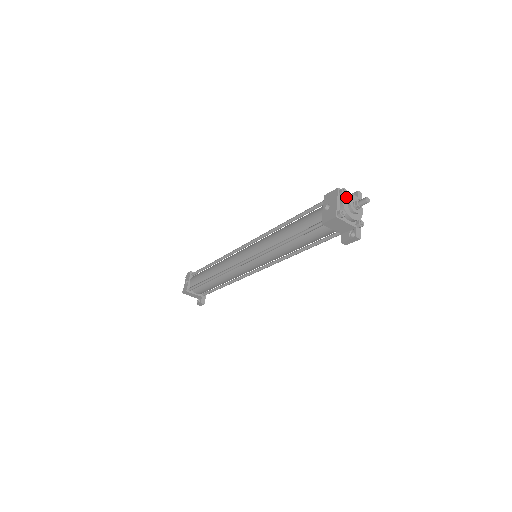
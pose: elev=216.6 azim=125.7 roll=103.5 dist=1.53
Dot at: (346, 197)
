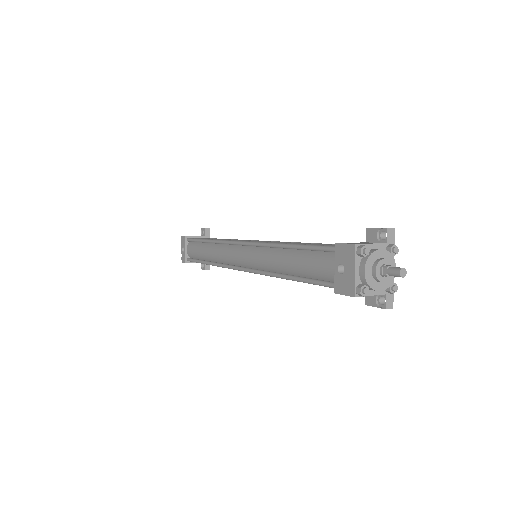
Dot at: (368, 260)
